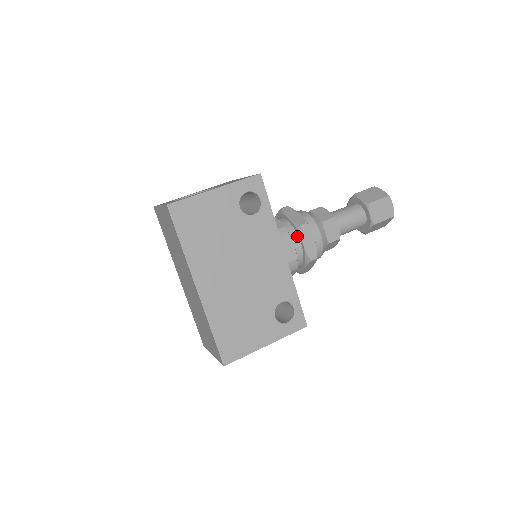
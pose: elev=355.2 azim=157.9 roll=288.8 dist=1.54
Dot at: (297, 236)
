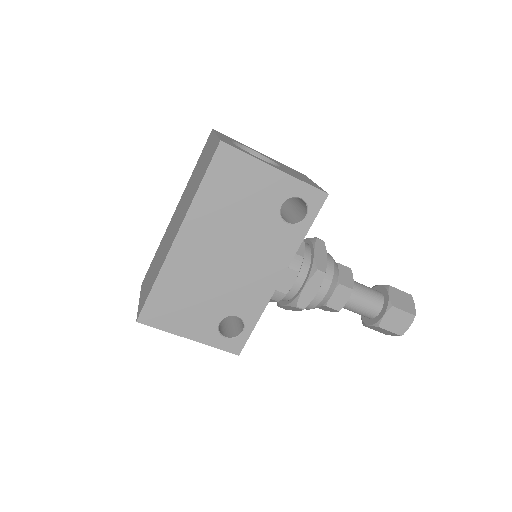
Dot at: (306, 275)
